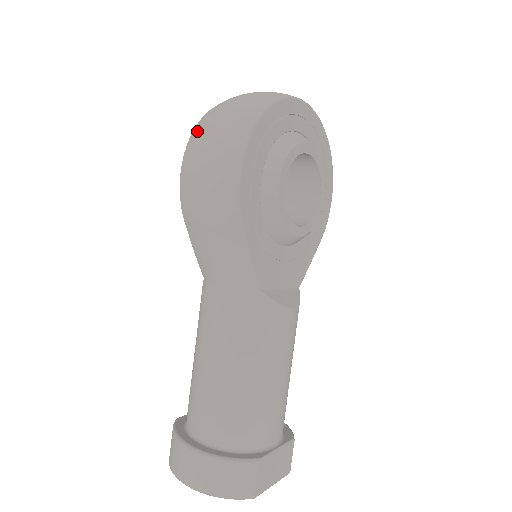
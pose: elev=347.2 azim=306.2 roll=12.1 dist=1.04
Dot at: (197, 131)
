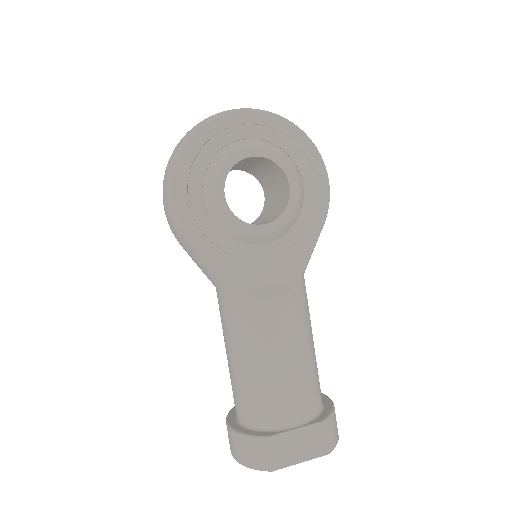
Dot at: occluded
